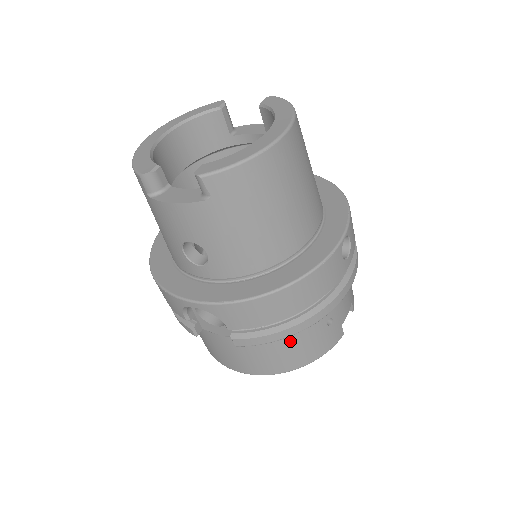
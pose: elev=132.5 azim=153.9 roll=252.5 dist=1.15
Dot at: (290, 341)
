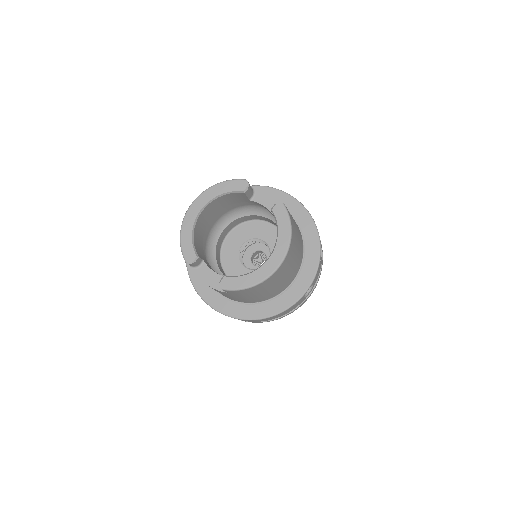
Dot at: occluded
